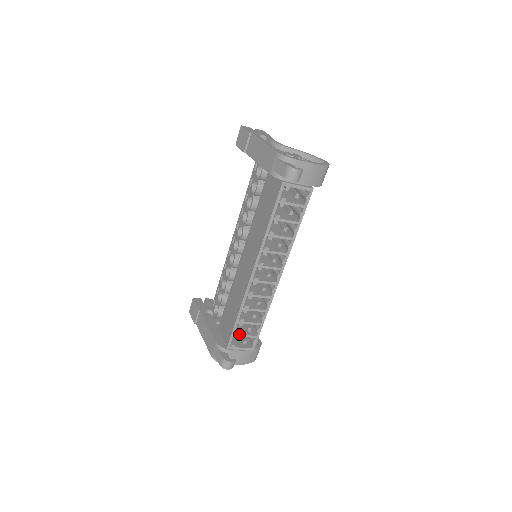
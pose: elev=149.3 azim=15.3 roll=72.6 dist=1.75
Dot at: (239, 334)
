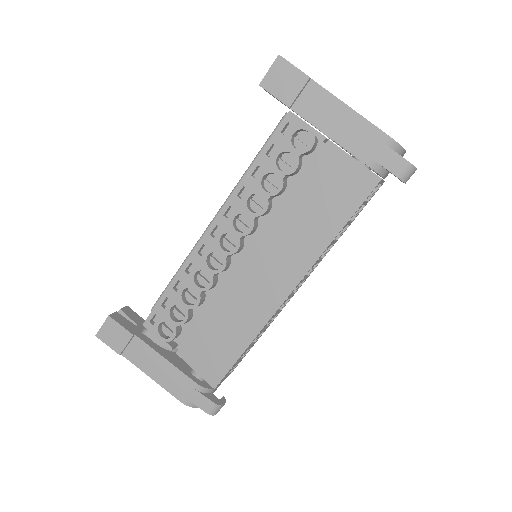
Dot at: occluded
